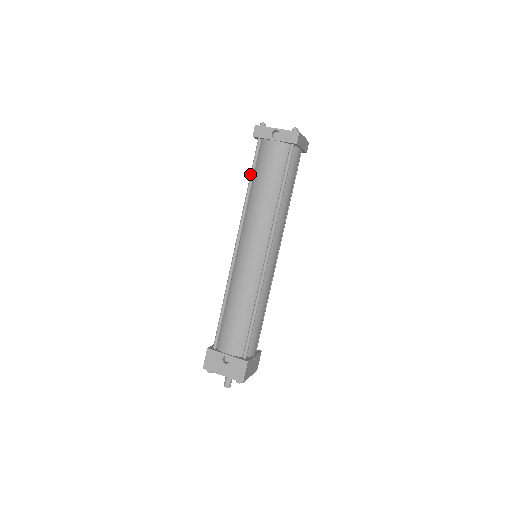
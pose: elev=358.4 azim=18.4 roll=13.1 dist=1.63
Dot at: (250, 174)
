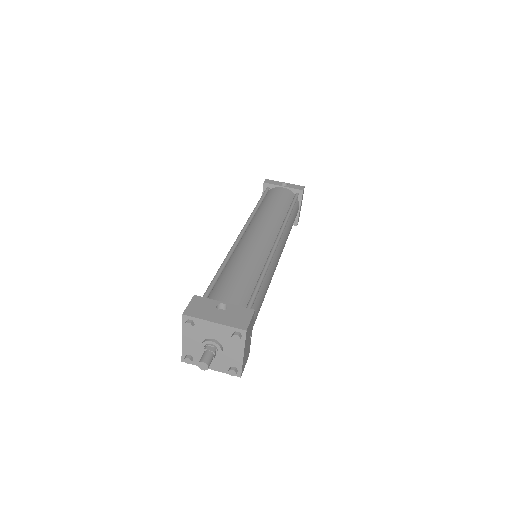
Dot at: (259, 200)
